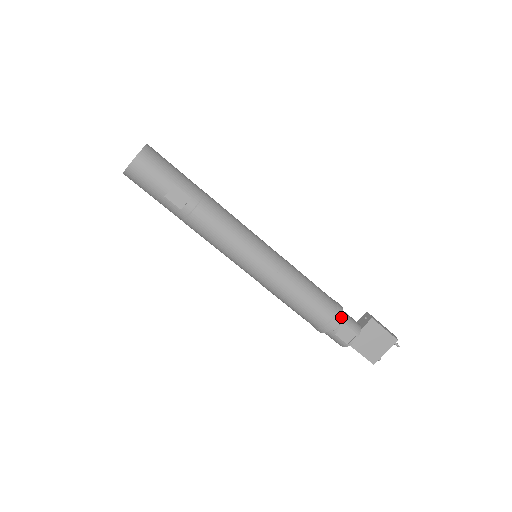
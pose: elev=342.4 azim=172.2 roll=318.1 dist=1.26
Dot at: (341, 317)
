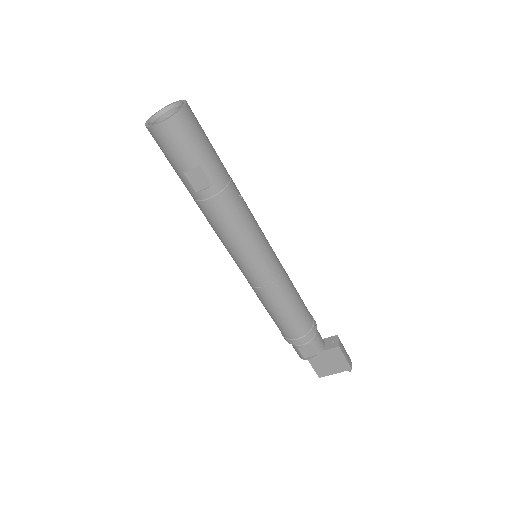
Dot at: (311, 337)
